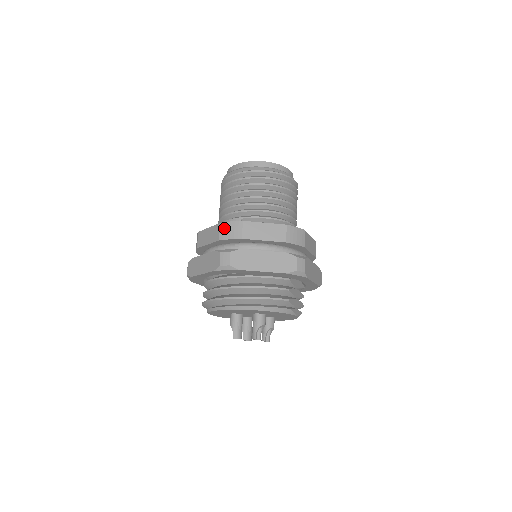
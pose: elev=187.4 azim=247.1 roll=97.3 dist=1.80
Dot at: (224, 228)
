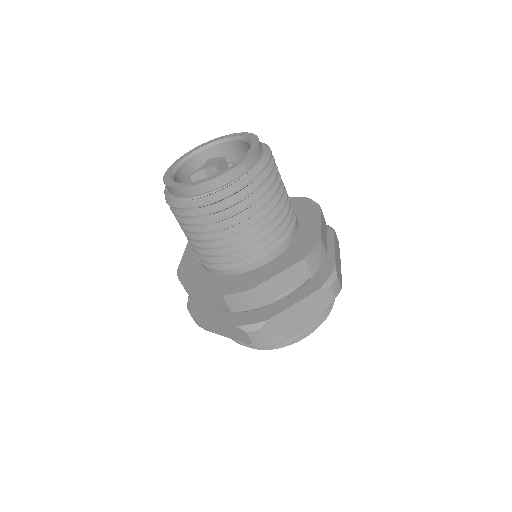
Dot at: occluded
